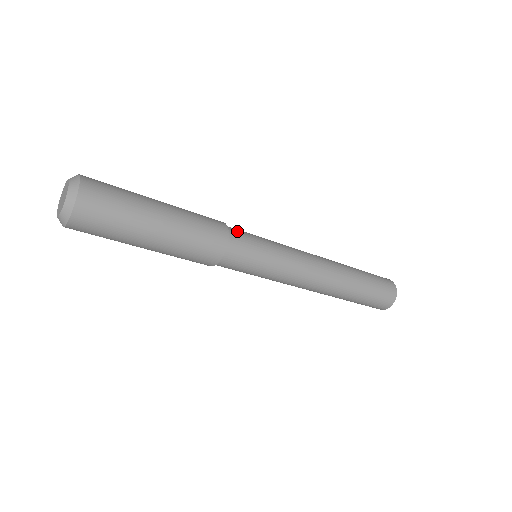
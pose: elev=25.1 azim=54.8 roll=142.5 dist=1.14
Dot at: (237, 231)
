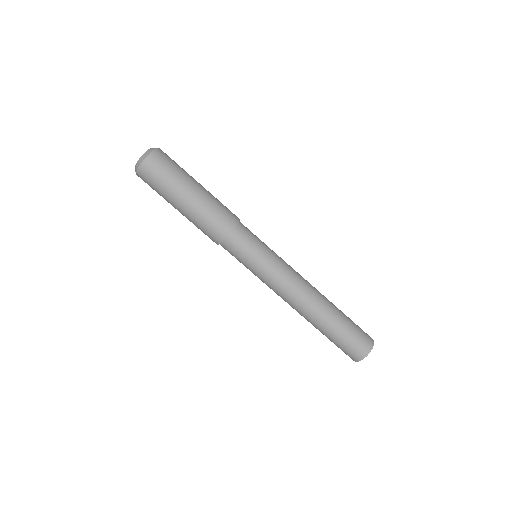
Dot at: occluded
